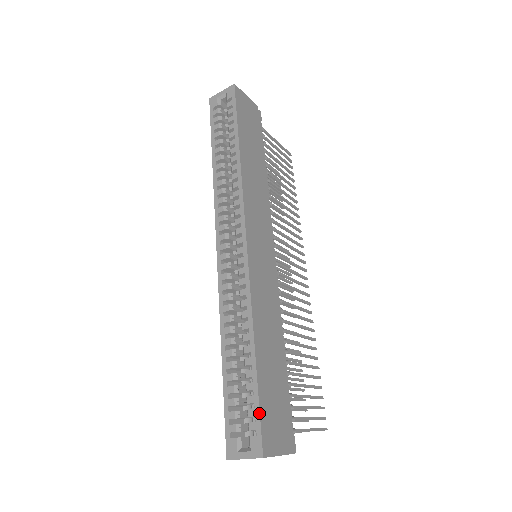
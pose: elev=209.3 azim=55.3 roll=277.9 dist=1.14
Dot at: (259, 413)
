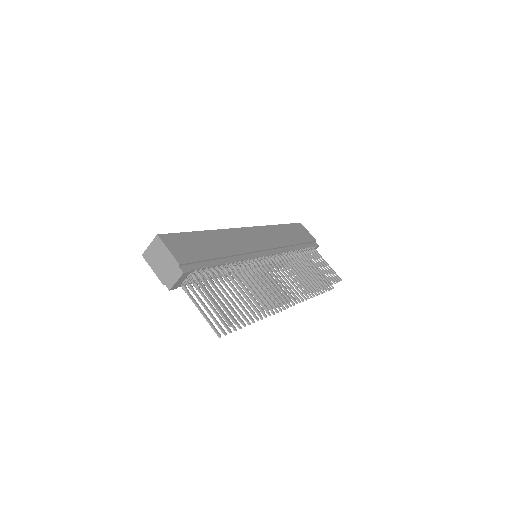
Dot at: (176, 233)
